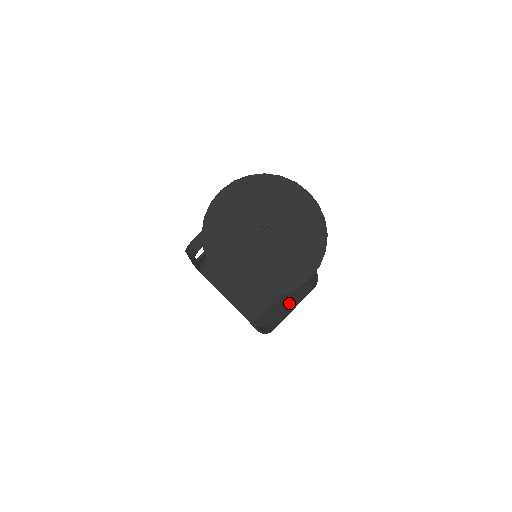
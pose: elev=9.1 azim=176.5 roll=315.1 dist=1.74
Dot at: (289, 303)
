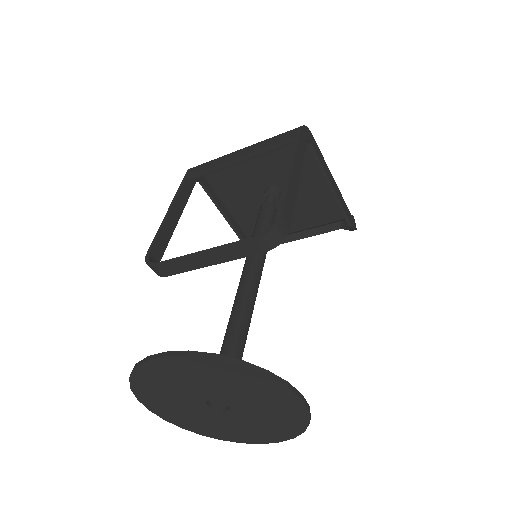
Dot at: occluded
